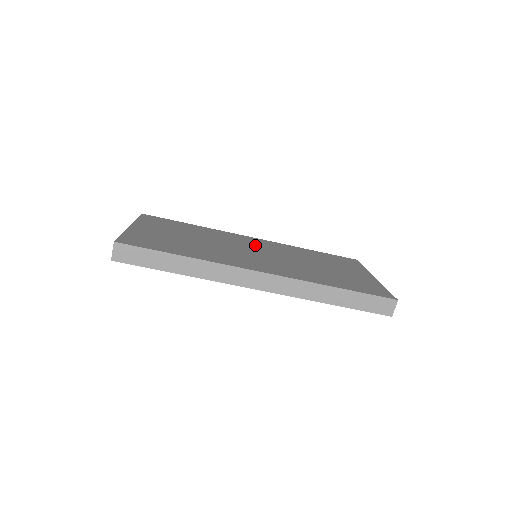
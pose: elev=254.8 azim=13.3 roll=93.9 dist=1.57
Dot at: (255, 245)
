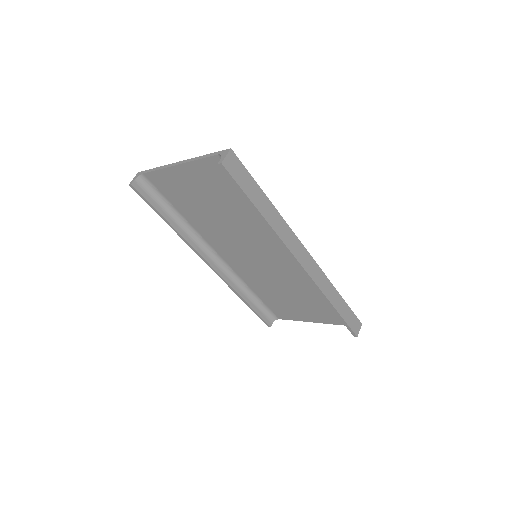
Dot at: occluded
